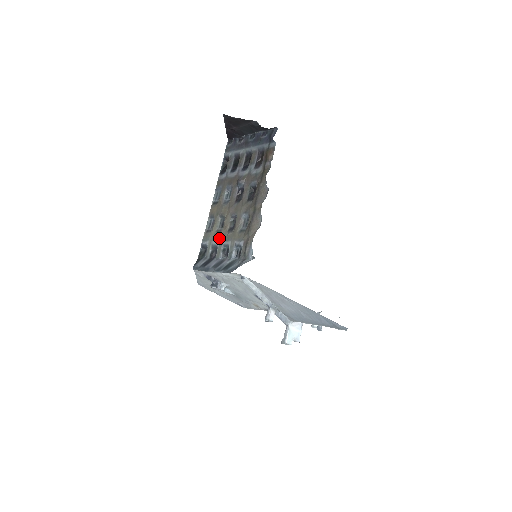
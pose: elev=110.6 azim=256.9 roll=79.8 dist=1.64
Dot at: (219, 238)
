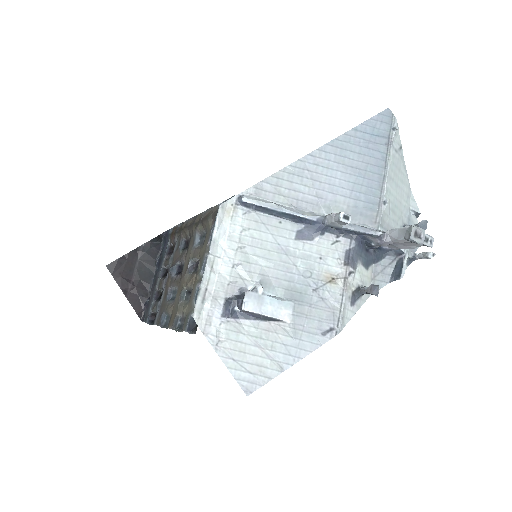
Dot at: (195, 285)
